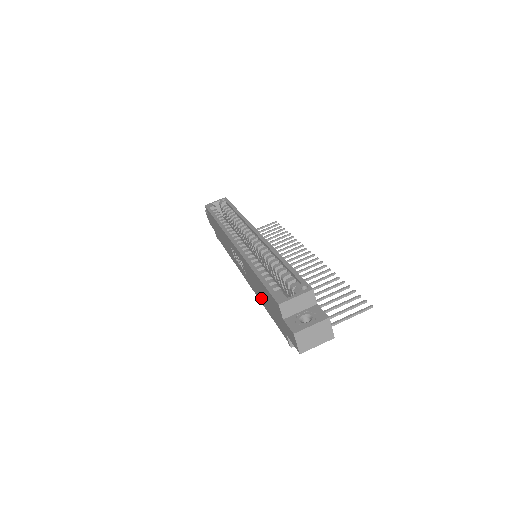
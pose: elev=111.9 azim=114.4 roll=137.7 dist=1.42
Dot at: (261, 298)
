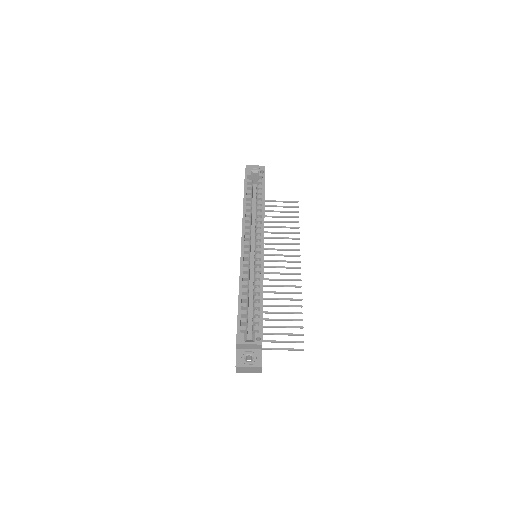
Dot at: occluded
